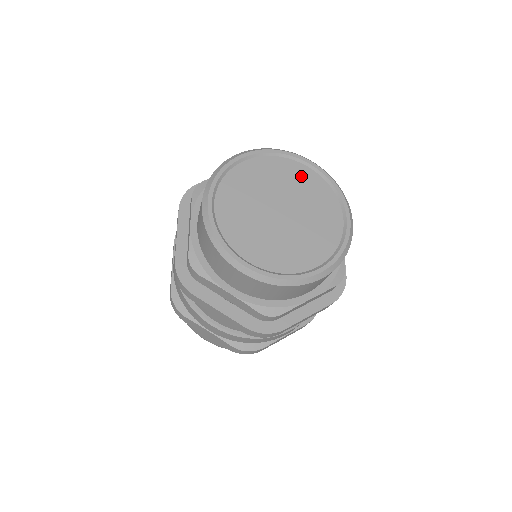
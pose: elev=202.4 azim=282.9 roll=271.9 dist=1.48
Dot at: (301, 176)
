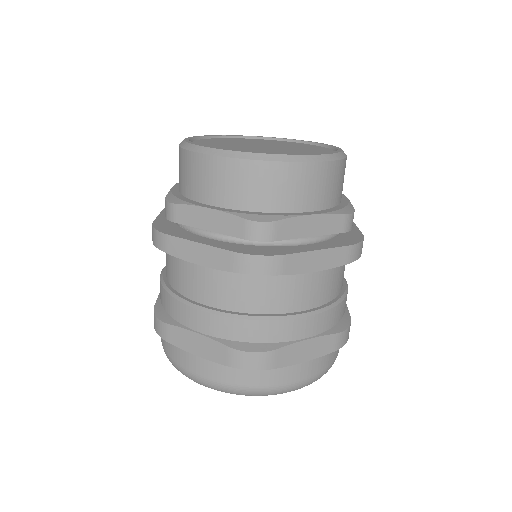
Dot at: (285, 143)
